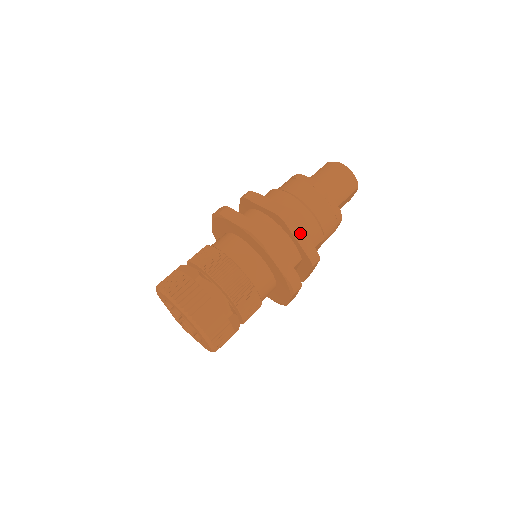
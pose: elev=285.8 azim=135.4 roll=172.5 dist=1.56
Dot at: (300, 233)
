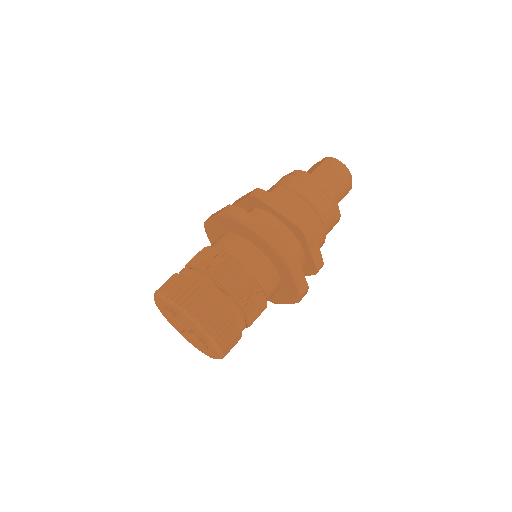
Dot at: (314, 245)
